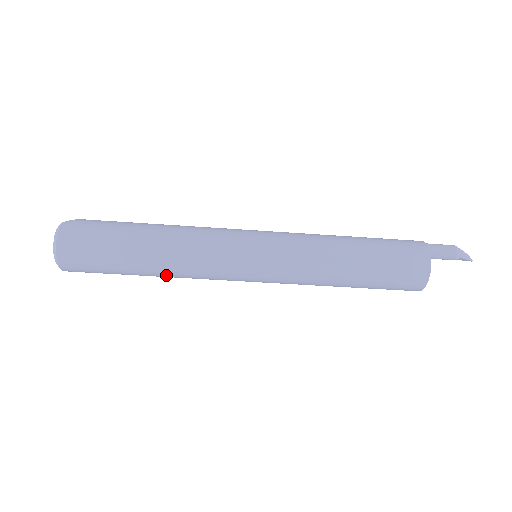
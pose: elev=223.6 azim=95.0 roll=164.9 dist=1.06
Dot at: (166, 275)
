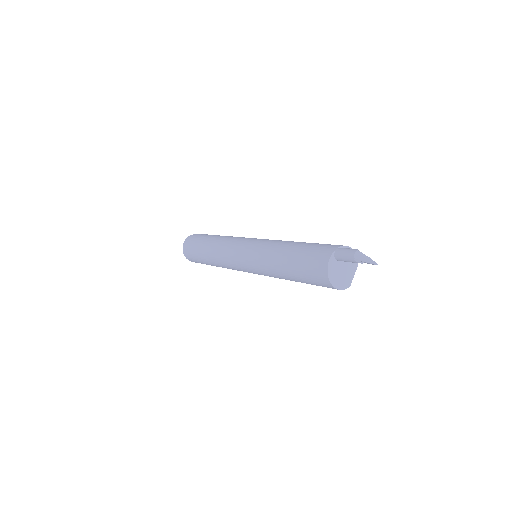
Dot at: (219, 266)
